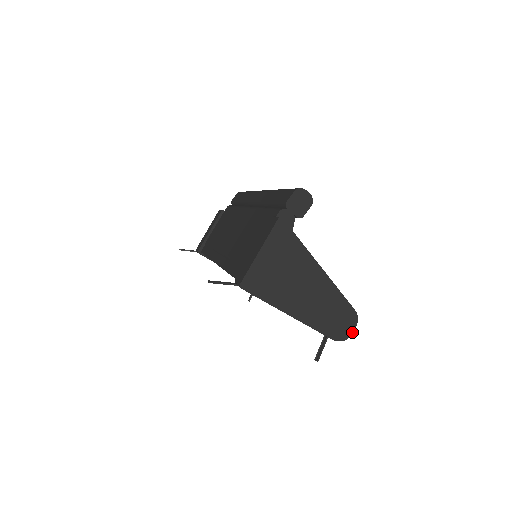
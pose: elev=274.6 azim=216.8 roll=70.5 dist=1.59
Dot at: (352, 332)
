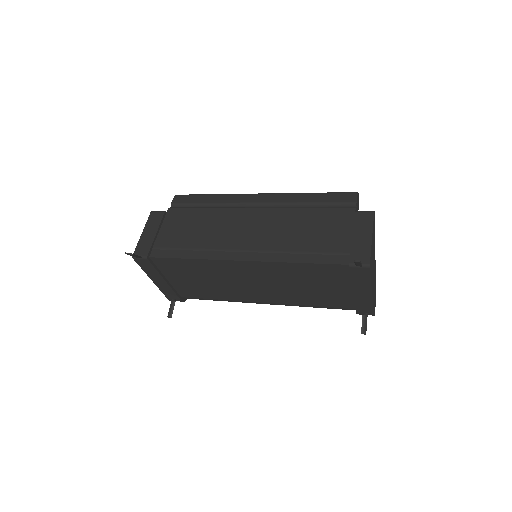
Dot at: occluded
